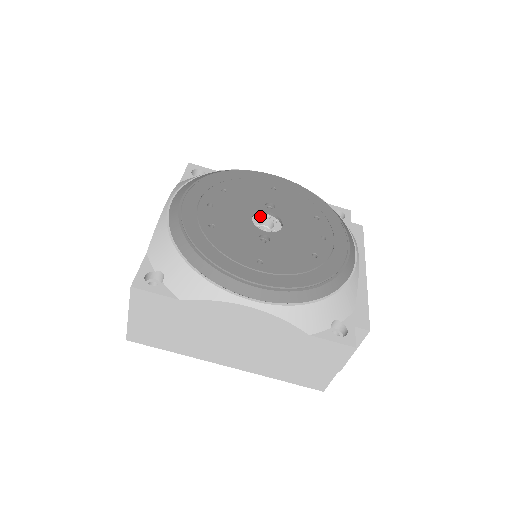
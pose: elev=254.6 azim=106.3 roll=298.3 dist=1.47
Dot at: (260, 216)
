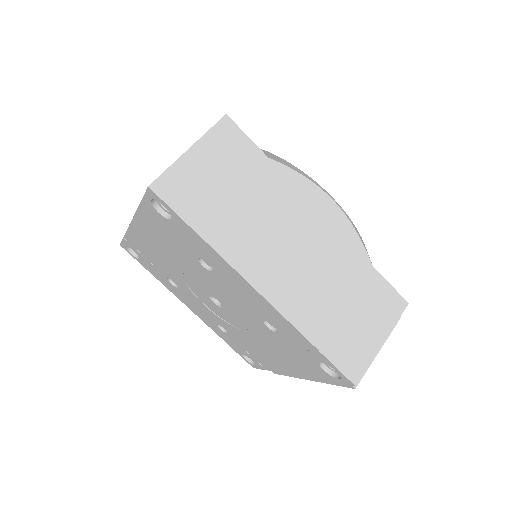
Dot at: occluded
